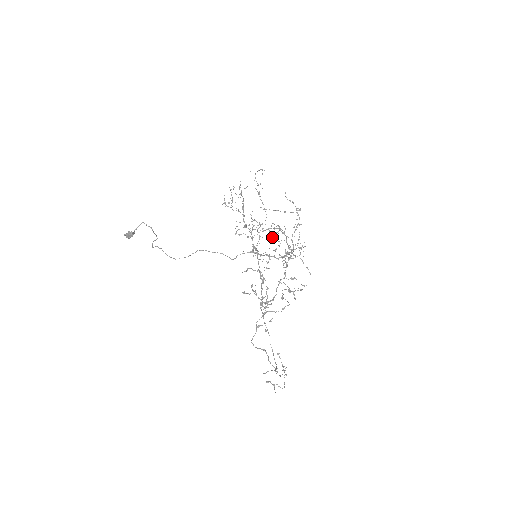
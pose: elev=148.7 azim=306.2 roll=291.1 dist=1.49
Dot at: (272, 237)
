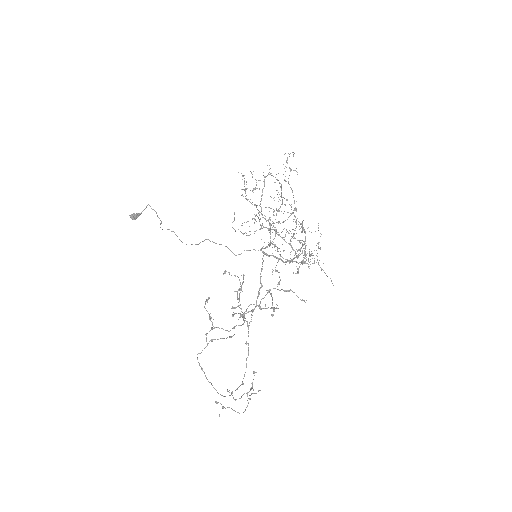
Dot at: occluded
